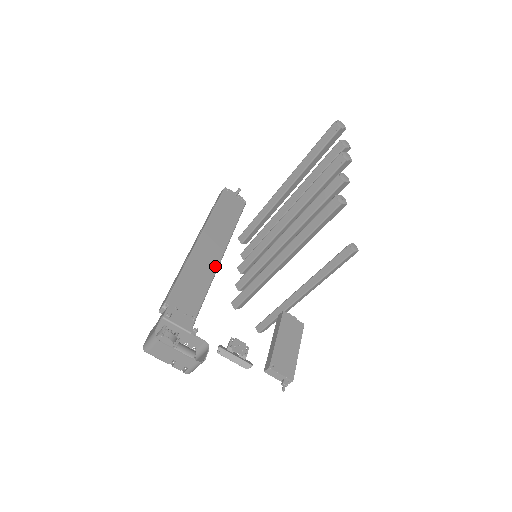
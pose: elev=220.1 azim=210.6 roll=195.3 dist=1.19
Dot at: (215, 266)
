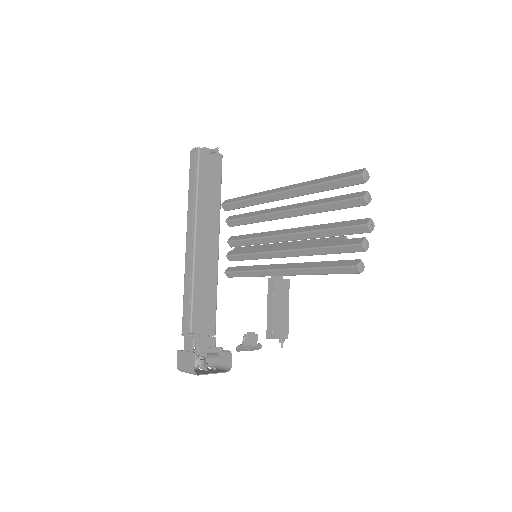
Dot at: (216, 266)
